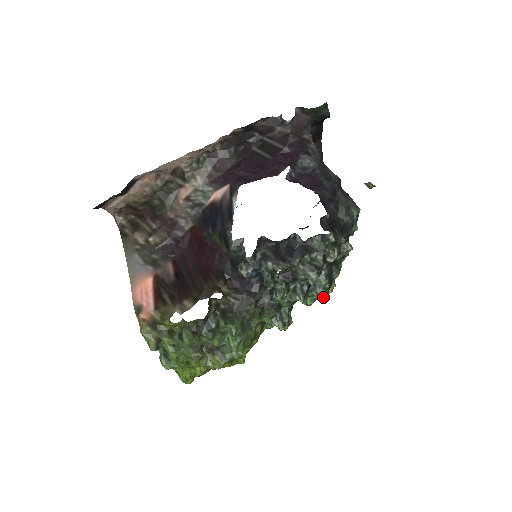
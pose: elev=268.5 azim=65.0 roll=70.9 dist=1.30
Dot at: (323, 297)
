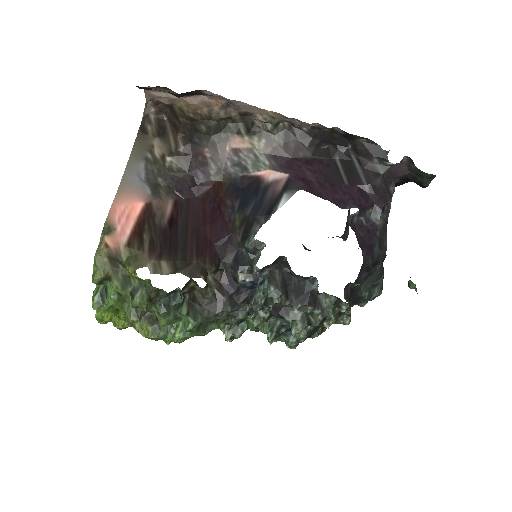
Dot at: (290, 346)
